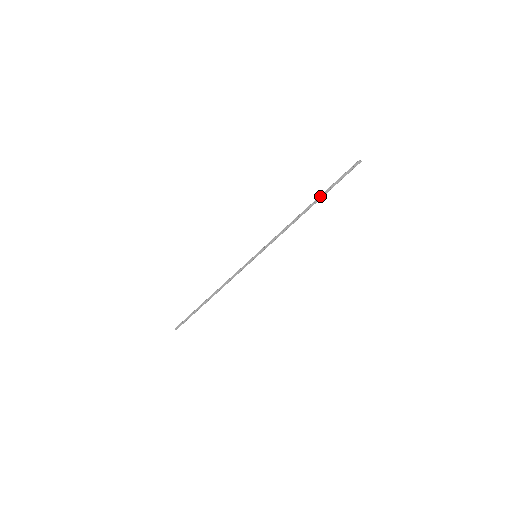
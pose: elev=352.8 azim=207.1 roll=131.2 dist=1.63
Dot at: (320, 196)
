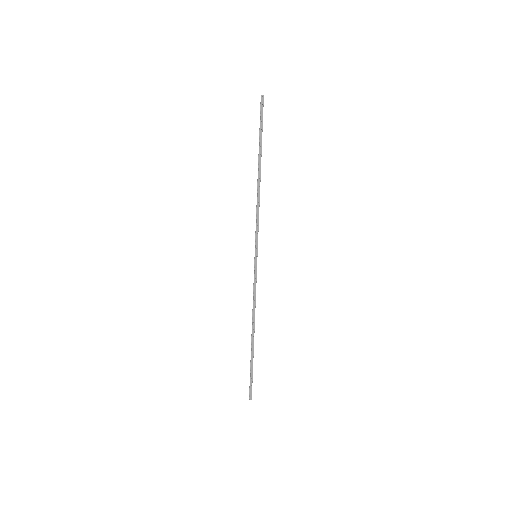
Dot at: (260, 153)
